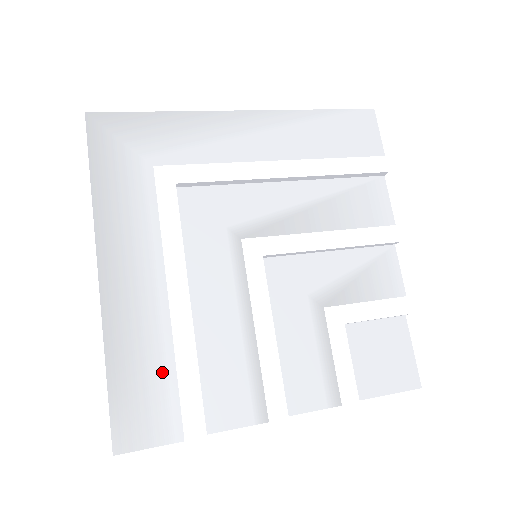
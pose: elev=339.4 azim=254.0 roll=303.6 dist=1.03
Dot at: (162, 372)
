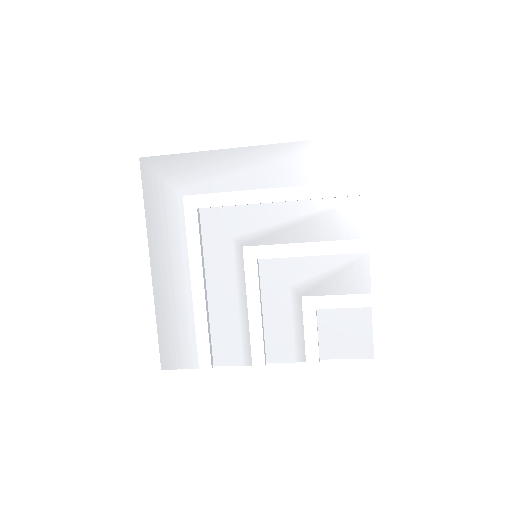
Dot at: (187, 330)
